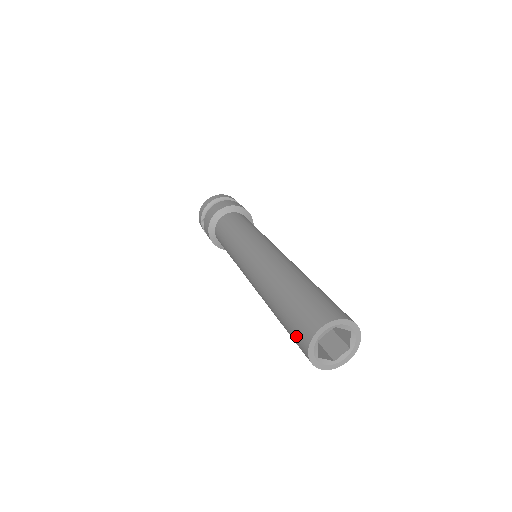
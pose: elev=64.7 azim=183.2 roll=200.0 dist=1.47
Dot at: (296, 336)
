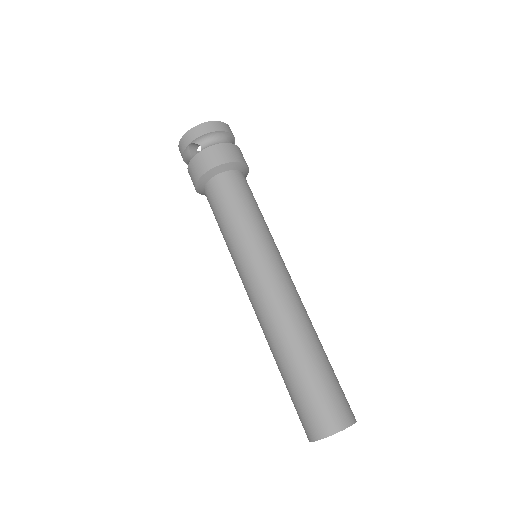
Dot at: (311, 415)
